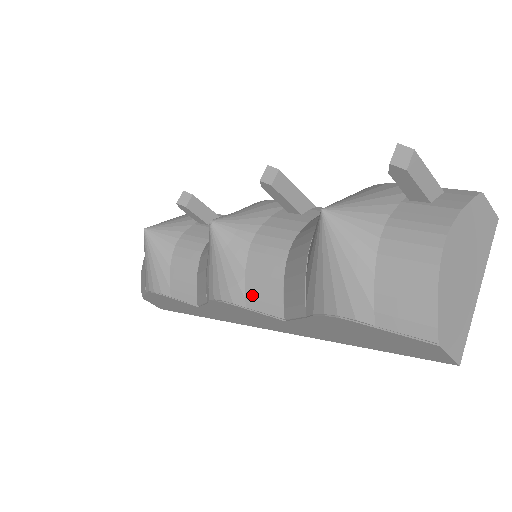
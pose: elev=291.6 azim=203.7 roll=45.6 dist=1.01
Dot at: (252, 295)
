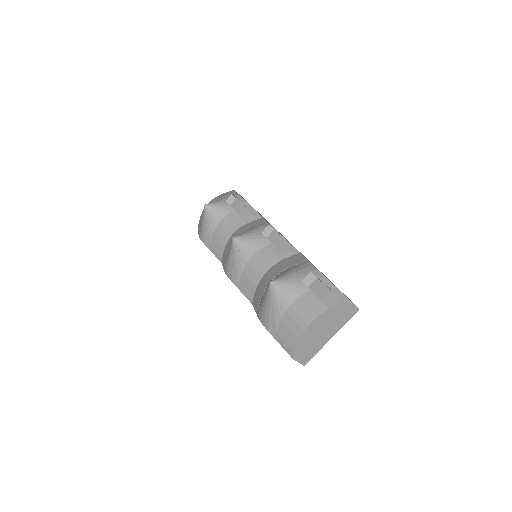
Dot at: (242, 284)
